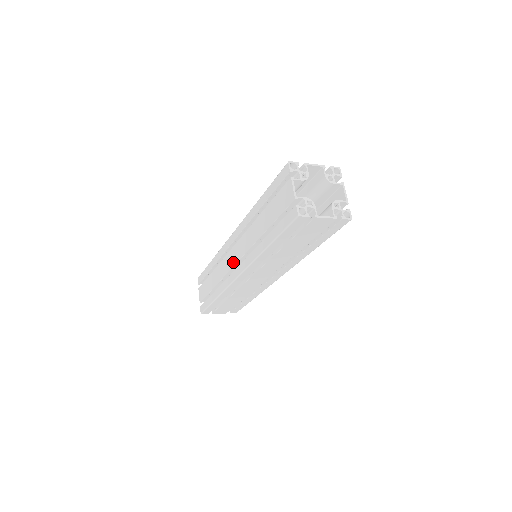
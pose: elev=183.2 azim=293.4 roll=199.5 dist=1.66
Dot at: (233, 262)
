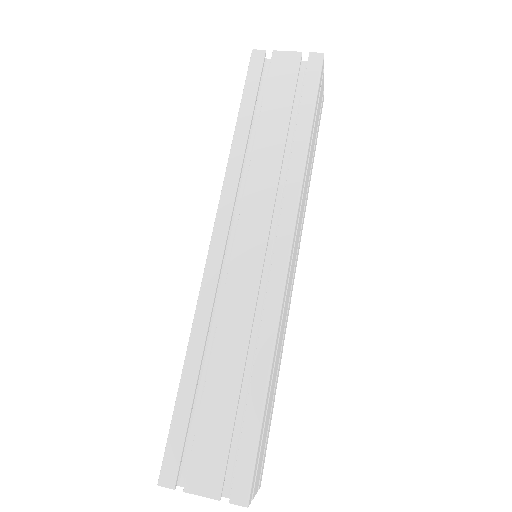
Dot at: occluded
